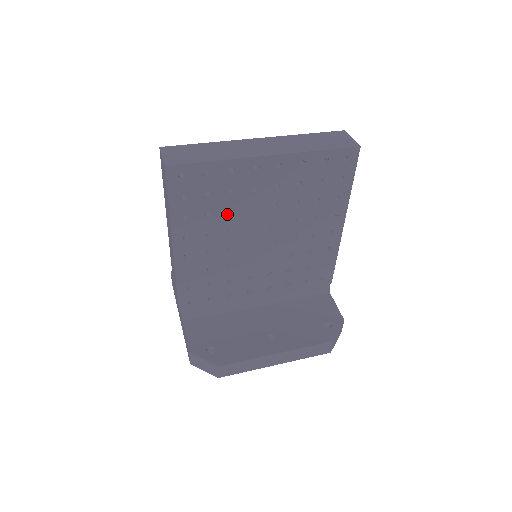
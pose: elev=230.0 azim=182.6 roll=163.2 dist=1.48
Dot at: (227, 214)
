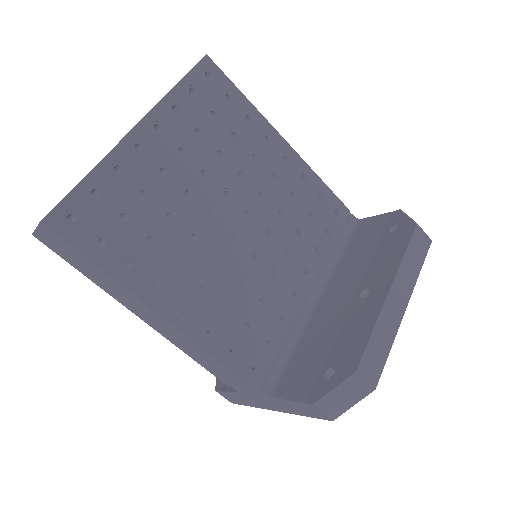
Dot at: (169, 222)
